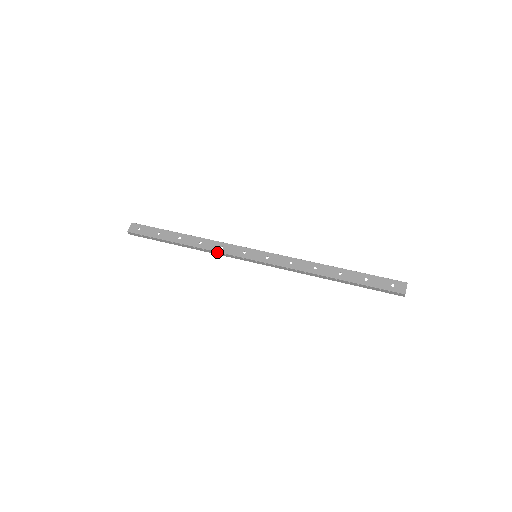
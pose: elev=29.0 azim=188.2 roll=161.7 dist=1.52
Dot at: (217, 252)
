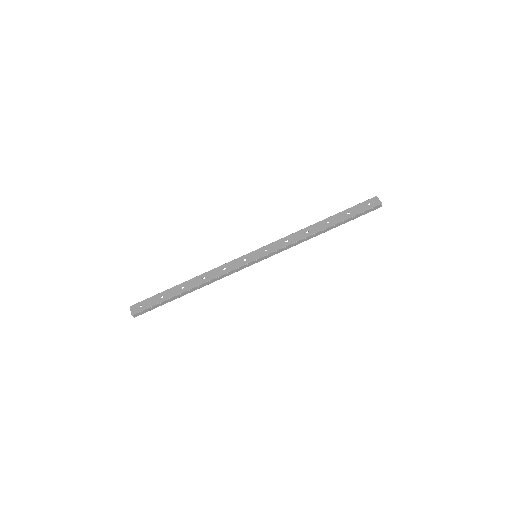
Dot at: (223, 275)
